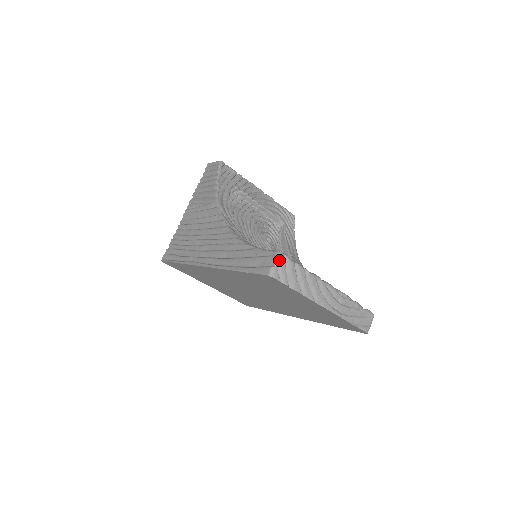
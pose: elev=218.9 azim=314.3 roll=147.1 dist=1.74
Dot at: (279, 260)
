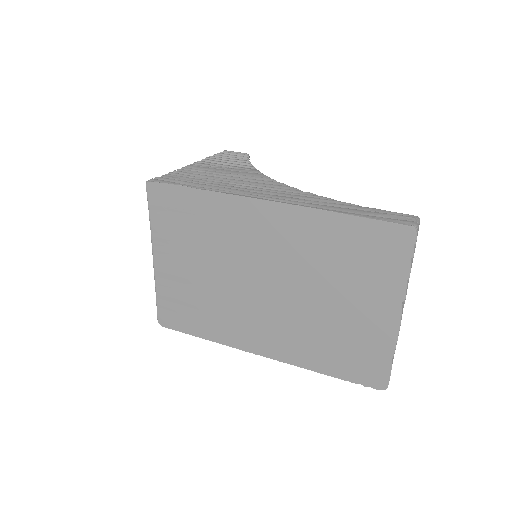
Dot at: (419, 223)
